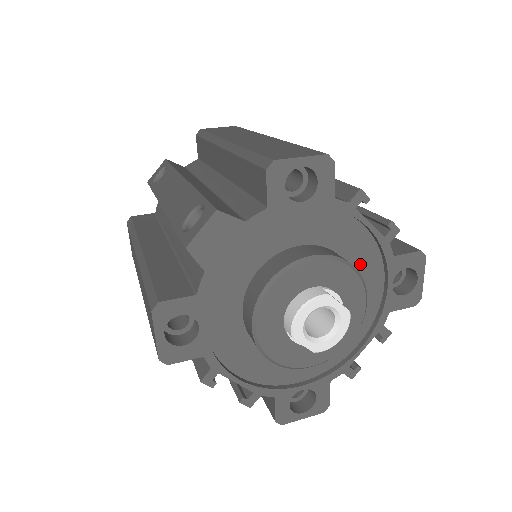
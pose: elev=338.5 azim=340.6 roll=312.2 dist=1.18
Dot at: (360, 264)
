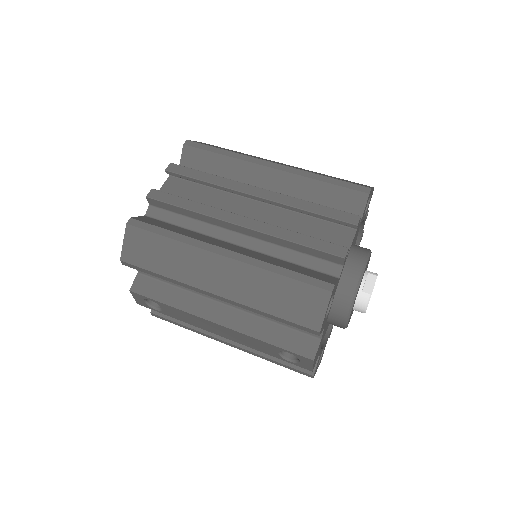
Dot at: occluded
